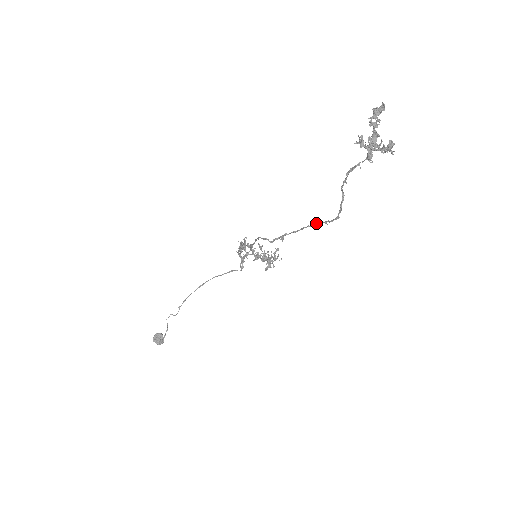
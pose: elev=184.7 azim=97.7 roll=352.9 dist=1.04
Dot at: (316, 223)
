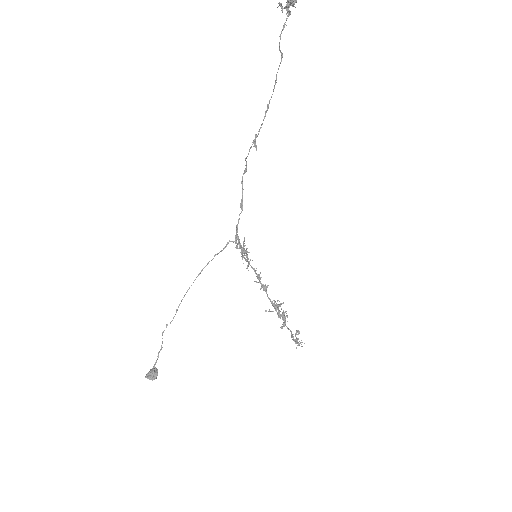
Dot at: (271, 96)
